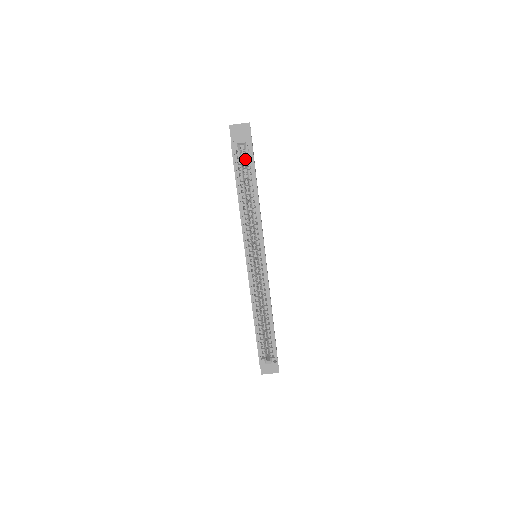
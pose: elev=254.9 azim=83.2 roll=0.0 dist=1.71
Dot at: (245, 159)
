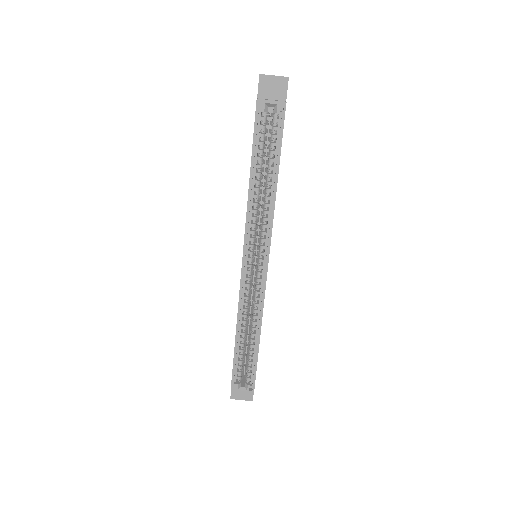
Dot at: (270, 126)
